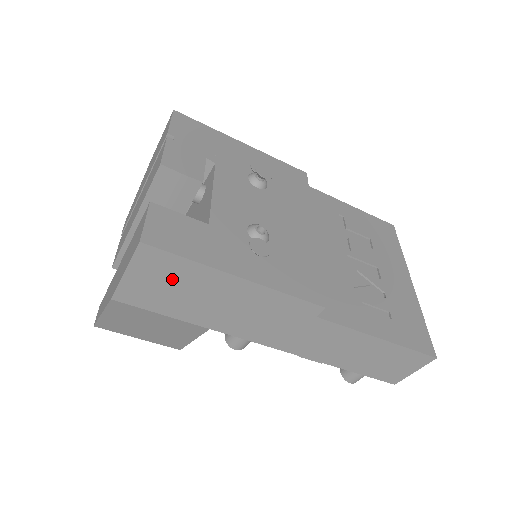
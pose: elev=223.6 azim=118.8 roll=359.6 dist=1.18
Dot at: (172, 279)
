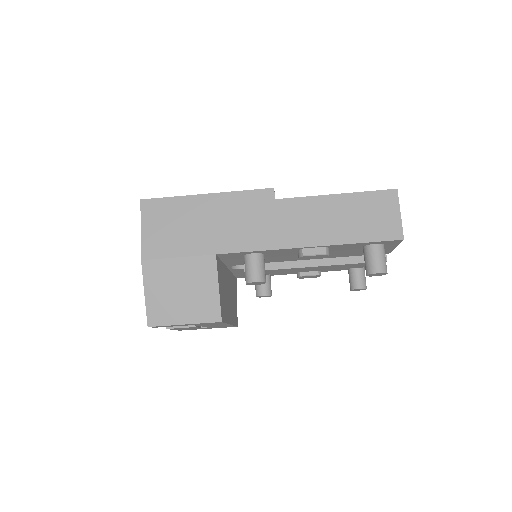
Dot at: (169, 219)
